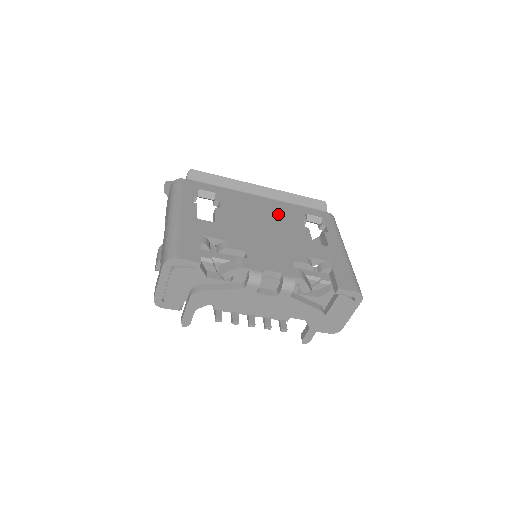
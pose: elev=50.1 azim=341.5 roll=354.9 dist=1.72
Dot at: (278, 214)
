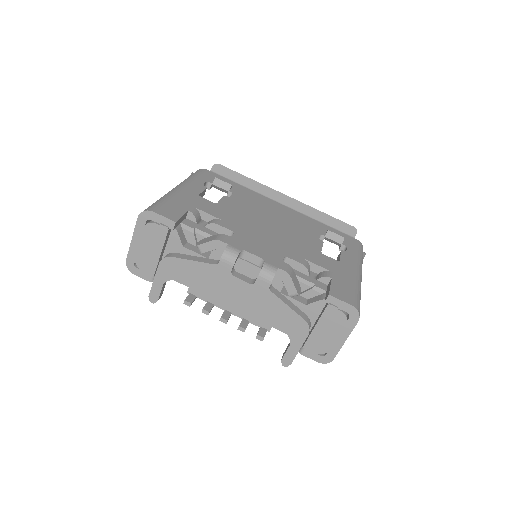
Dot at: (294, 221)
